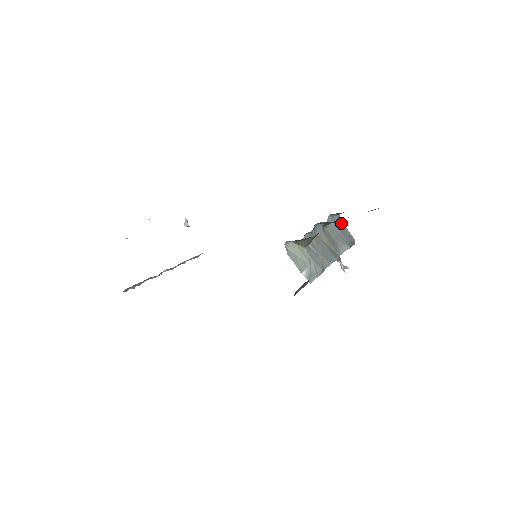
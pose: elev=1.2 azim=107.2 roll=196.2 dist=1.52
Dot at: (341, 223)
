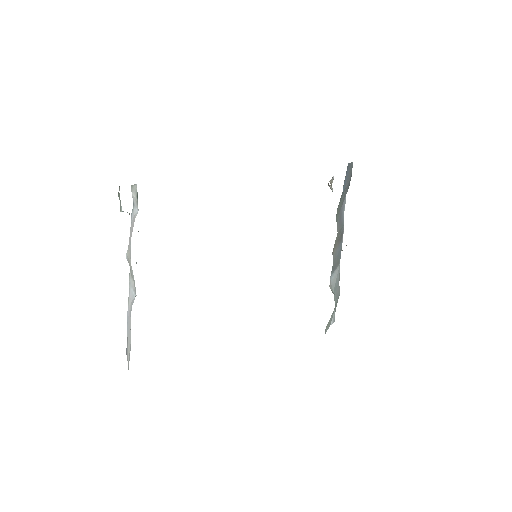
Dot at: (347, 169)
